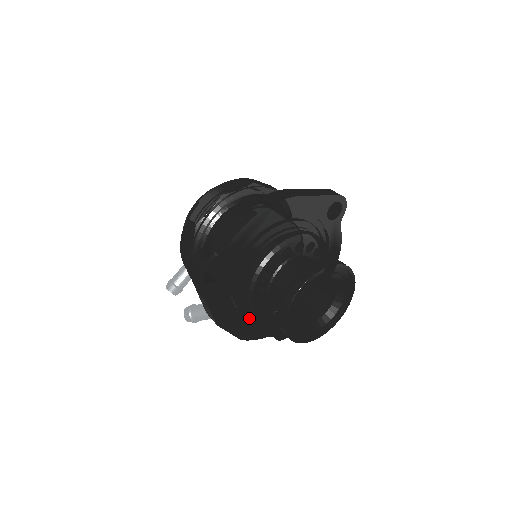
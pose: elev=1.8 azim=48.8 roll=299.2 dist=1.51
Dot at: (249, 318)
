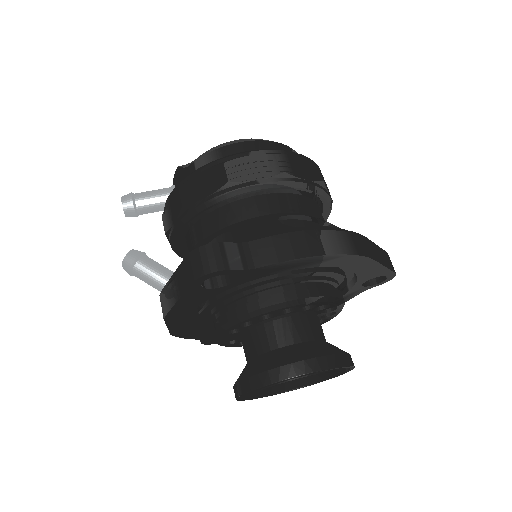
Dot at: (200, 323)
